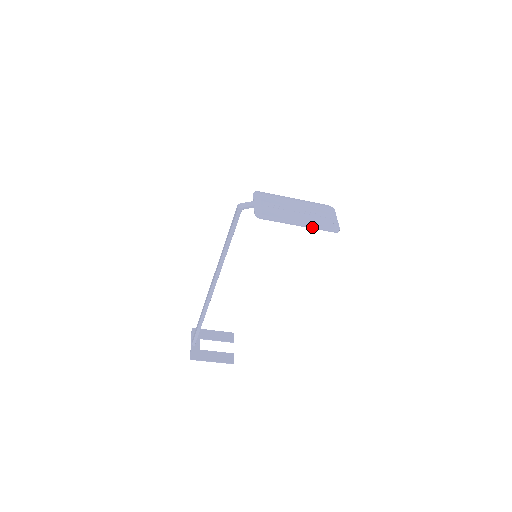
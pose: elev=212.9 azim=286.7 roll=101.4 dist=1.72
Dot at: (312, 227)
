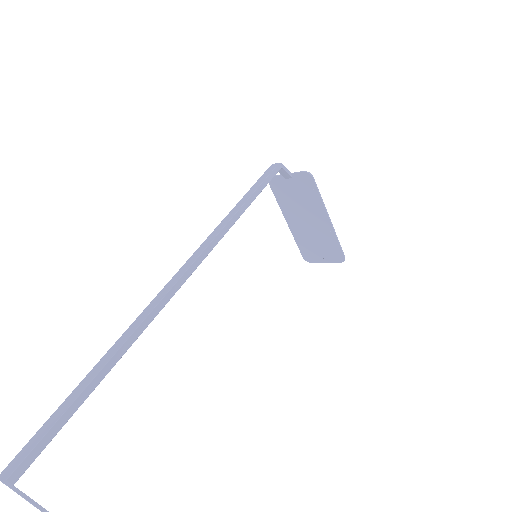
Dot at: (335, 232)
